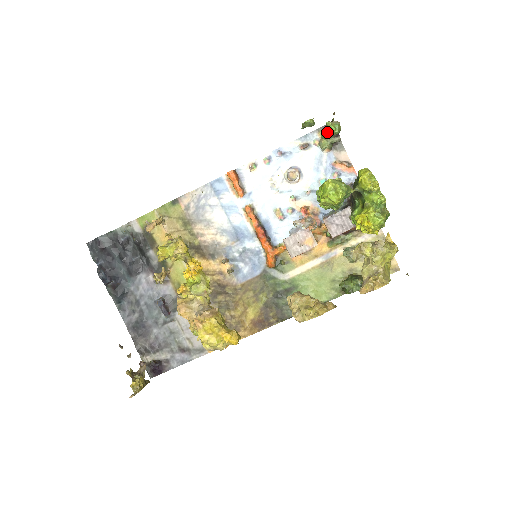
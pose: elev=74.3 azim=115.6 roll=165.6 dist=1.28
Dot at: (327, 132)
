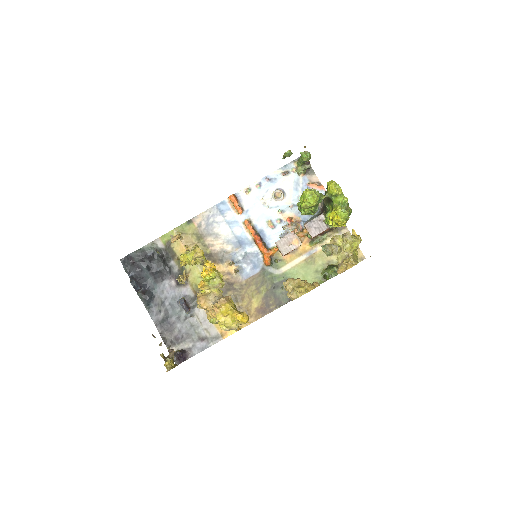
Dot at: (301, 160)
